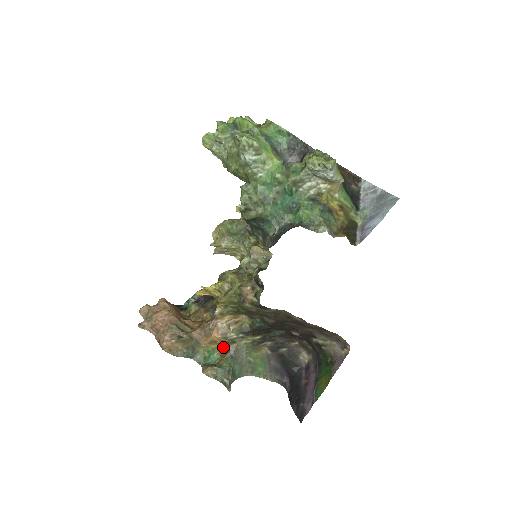
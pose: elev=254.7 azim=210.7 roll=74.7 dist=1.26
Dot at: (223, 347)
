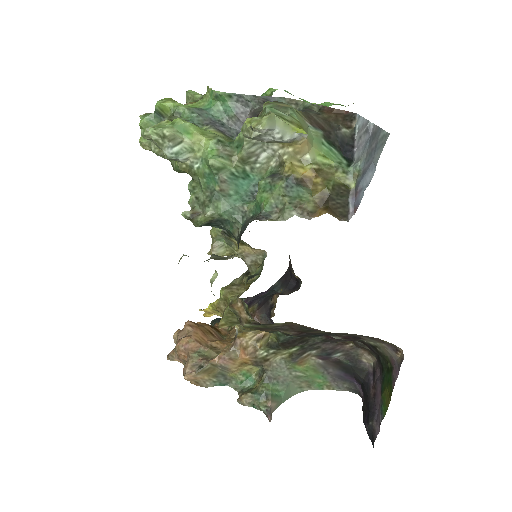
Dot at: (258, 367)
